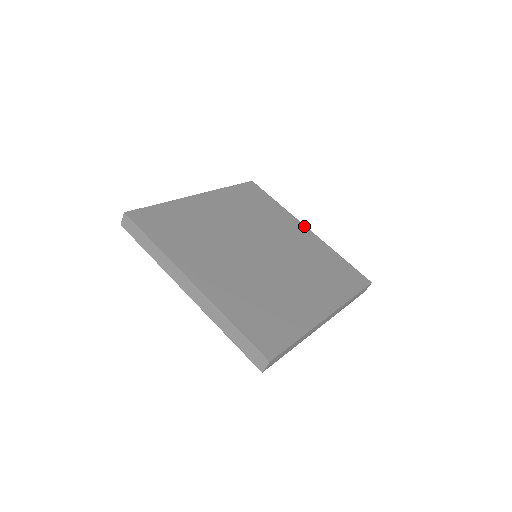
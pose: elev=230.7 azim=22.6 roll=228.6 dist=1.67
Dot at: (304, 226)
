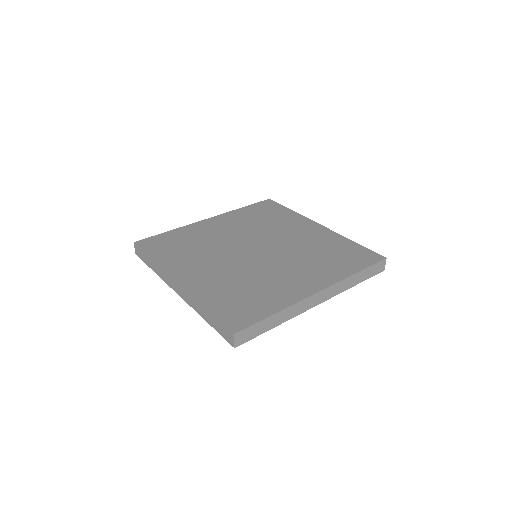
Dot at: (316, 223)
